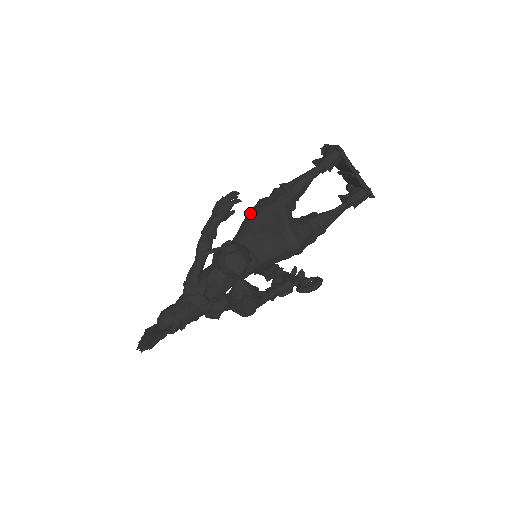
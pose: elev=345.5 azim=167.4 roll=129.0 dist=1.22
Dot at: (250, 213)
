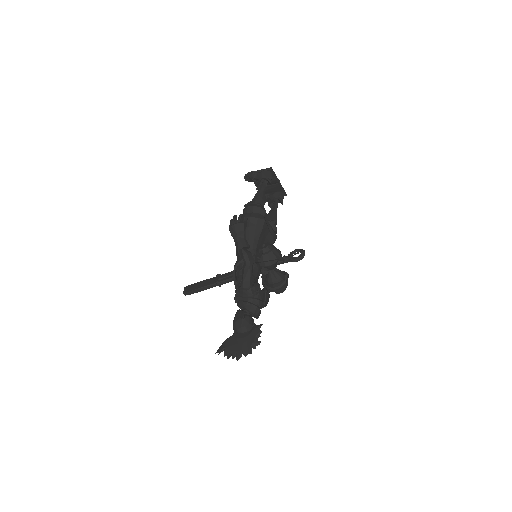
Dot at: (248, 226)
